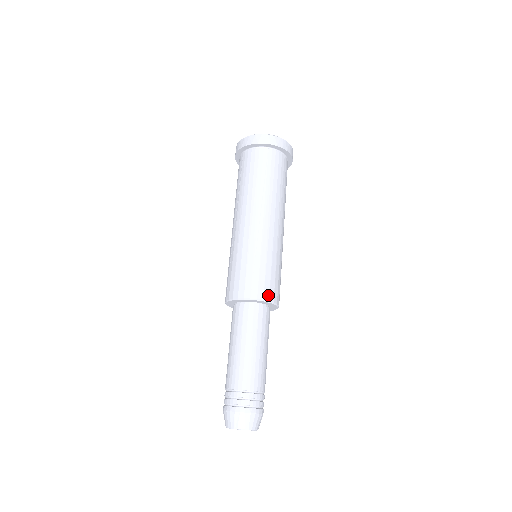
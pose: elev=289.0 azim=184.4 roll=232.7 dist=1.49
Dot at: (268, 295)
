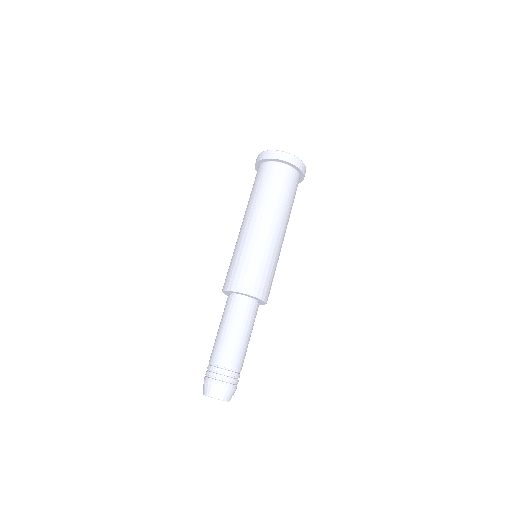
Dot at: (252, 290)
